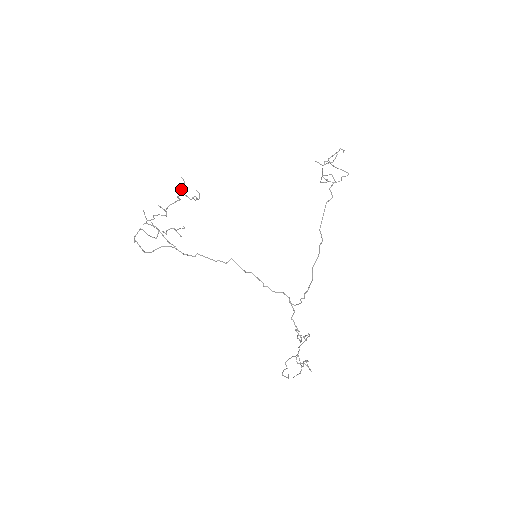
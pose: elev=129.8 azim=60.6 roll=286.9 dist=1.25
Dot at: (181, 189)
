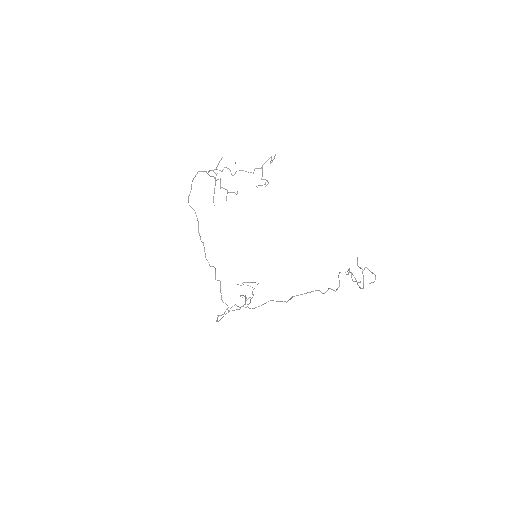
Dot at: occluded
